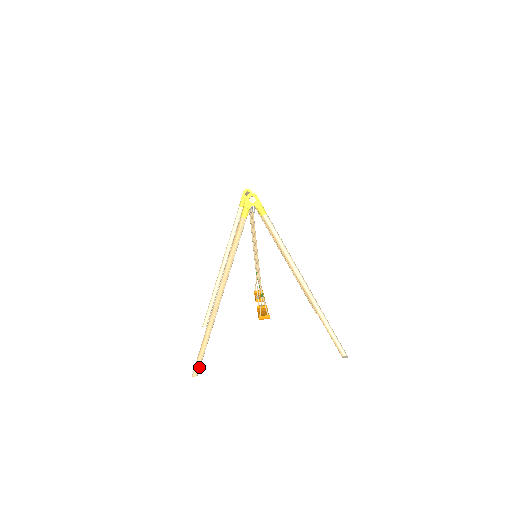
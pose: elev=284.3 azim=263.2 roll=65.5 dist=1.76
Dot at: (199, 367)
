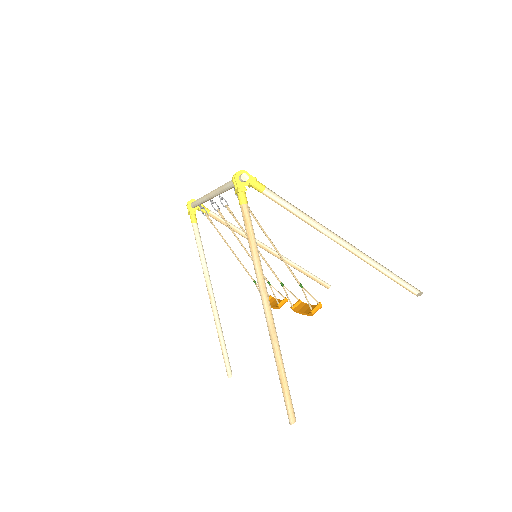
Dot at: (292, 408)
